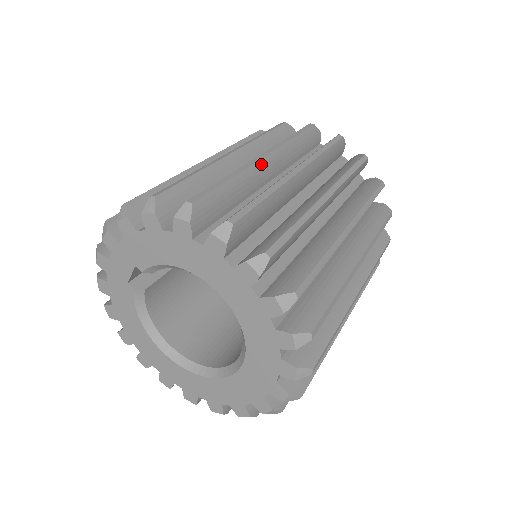
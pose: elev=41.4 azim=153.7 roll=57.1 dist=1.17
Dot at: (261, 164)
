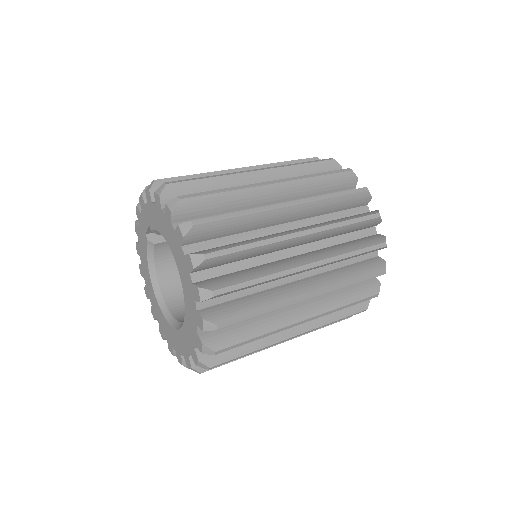
Dot at: (266, 188)
